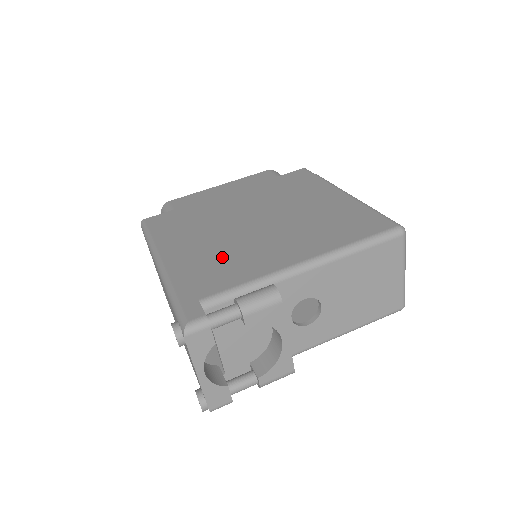
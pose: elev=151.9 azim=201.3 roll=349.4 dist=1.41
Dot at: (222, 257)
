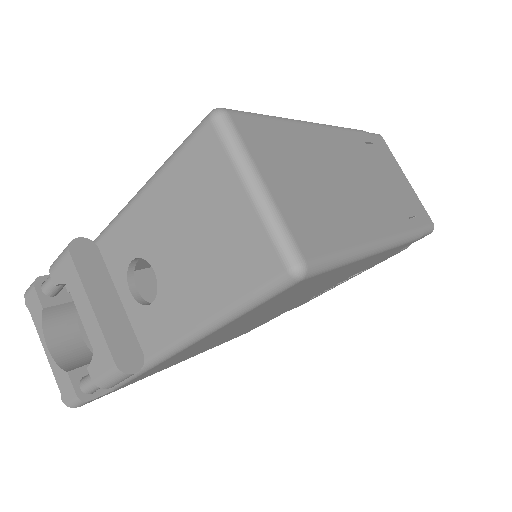
Dot at: occluded
